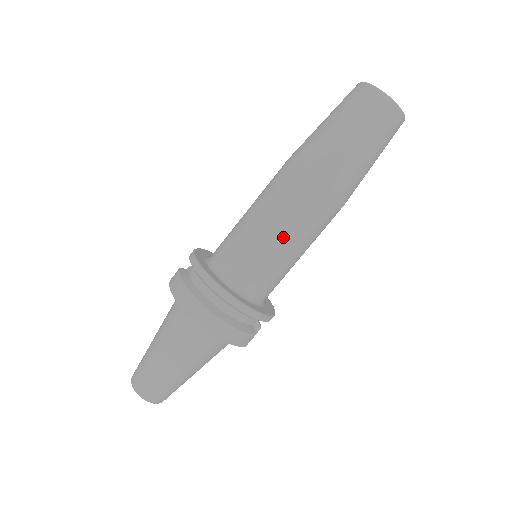
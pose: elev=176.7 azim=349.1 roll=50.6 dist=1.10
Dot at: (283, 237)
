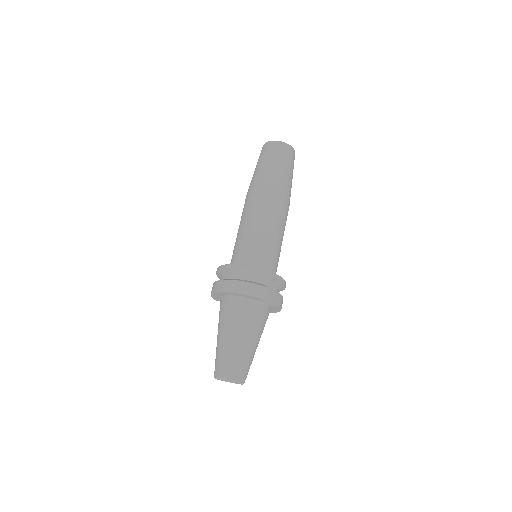
Dot at: (252, 225)
